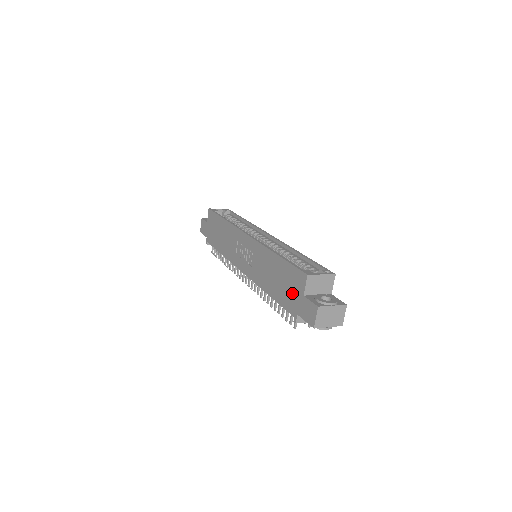
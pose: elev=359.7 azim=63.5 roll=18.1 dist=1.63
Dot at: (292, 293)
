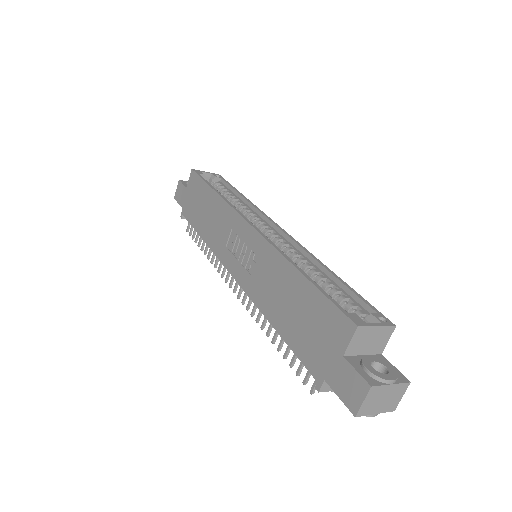
Dot at: (320, 343)
